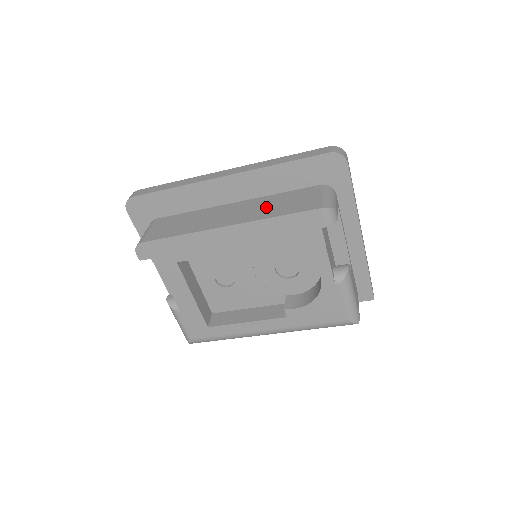
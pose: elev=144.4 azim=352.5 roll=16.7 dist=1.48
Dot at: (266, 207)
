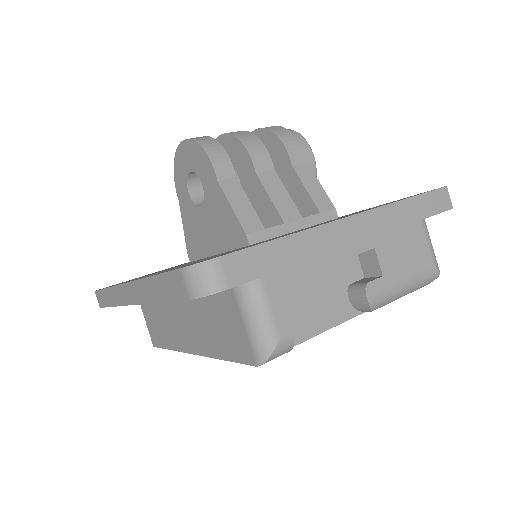
Dot at: (204, 326)
